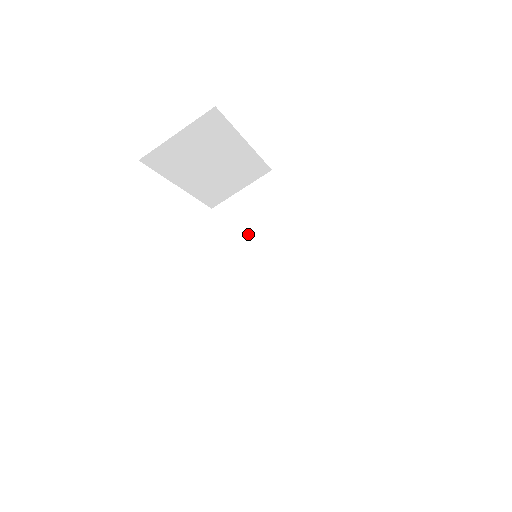
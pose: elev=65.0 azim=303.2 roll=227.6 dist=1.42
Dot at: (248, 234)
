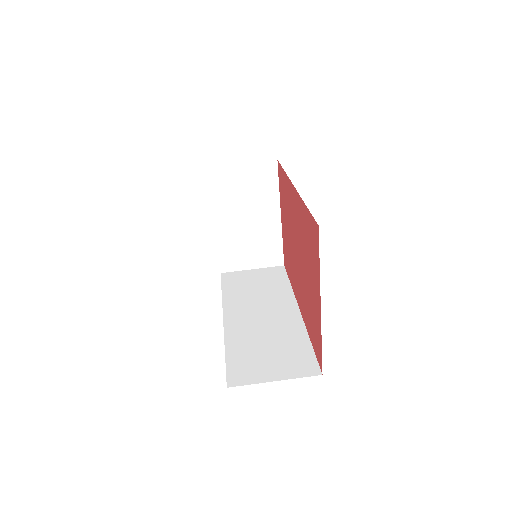
Dot at: (244, 290)
